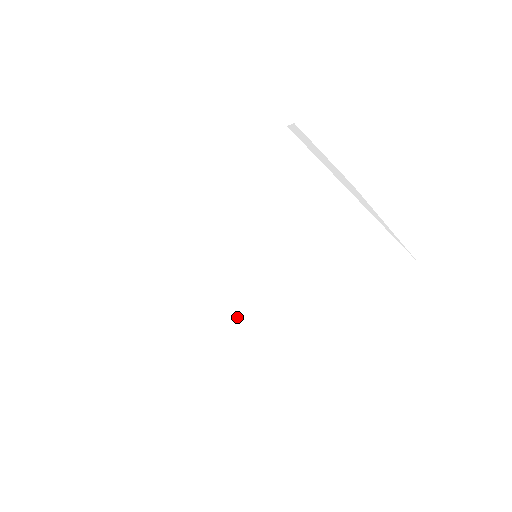
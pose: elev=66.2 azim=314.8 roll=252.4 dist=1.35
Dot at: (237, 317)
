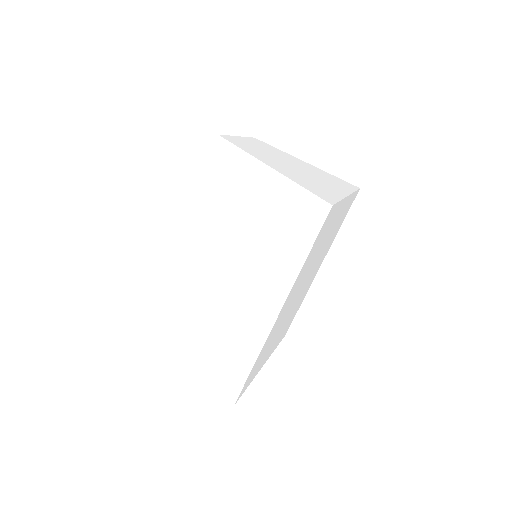
Dot at: (291, 310)
